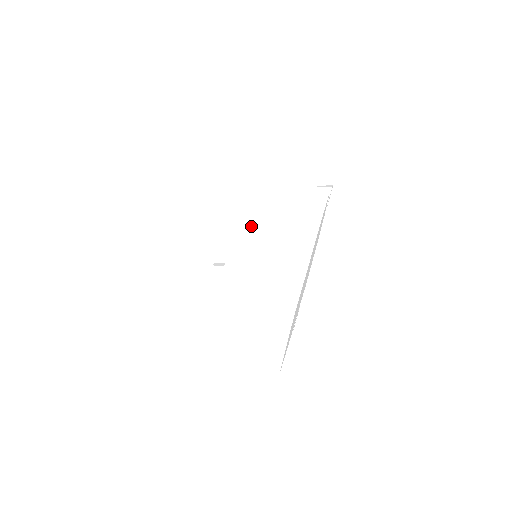
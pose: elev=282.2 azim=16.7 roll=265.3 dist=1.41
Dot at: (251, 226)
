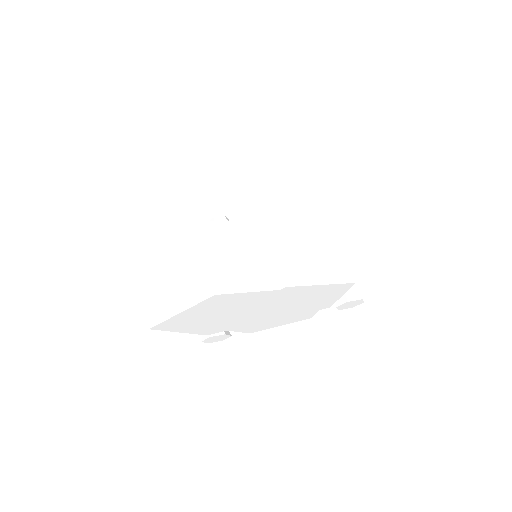
Dot at: (280, 224)
